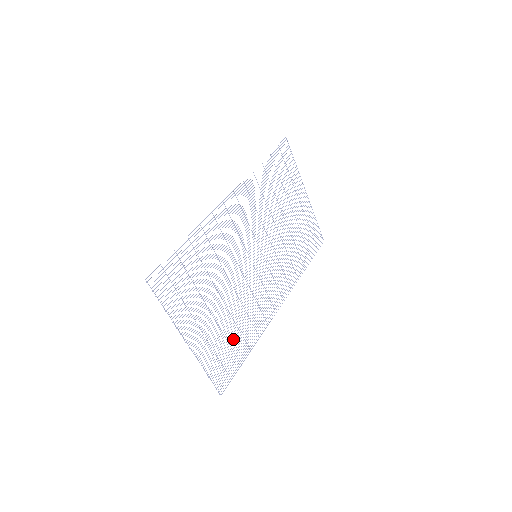
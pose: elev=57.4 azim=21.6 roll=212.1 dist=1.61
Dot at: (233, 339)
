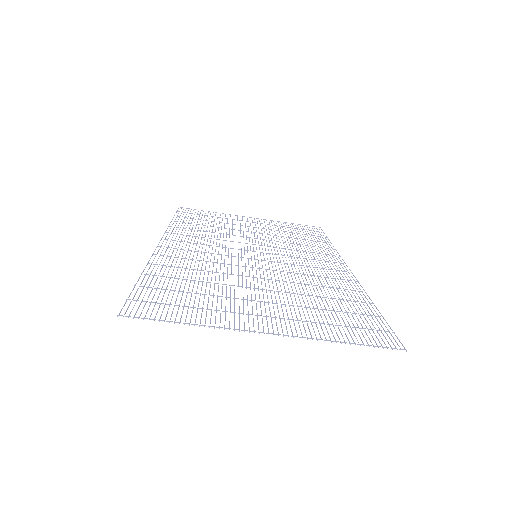
Dot at: occluded
